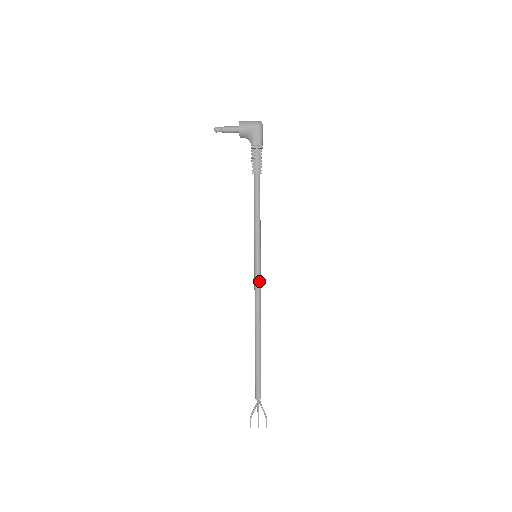
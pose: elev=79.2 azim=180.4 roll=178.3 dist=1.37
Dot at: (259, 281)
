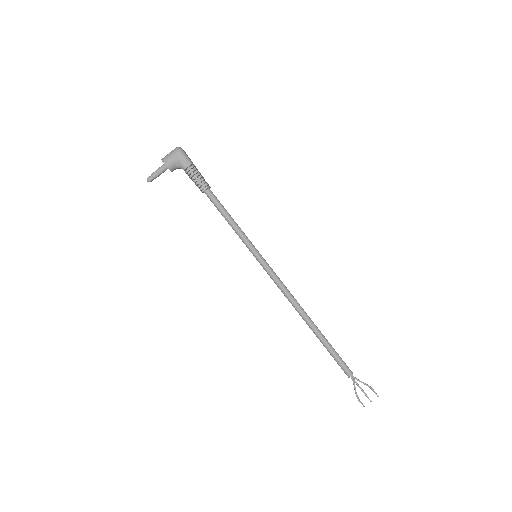
Dot at: (274, 275)
